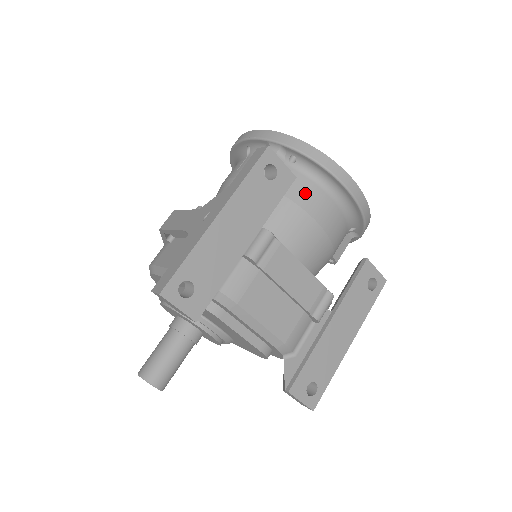
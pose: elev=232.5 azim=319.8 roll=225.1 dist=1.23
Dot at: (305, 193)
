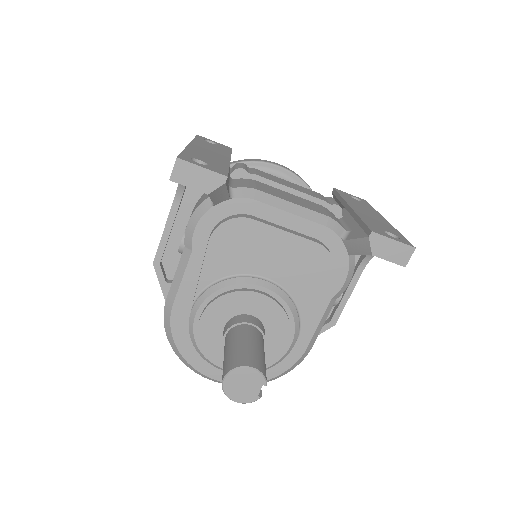
Dot at: occluded
